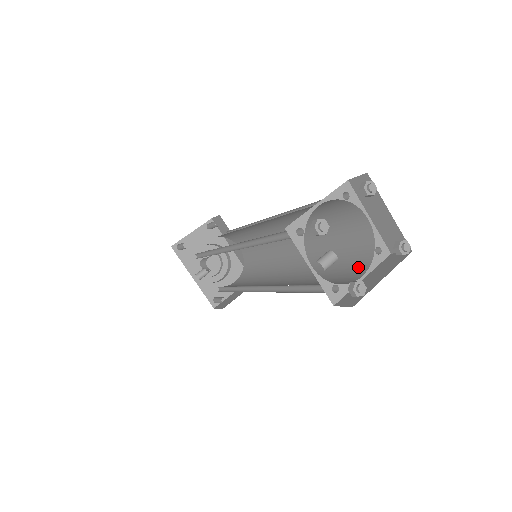
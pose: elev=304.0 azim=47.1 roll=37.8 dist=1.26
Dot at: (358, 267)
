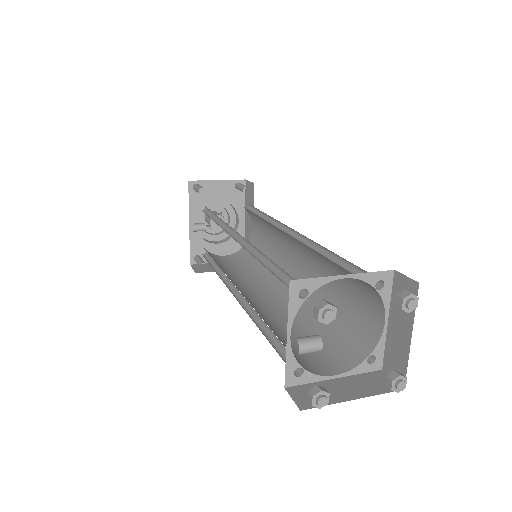
Dot at: (340, 359)
